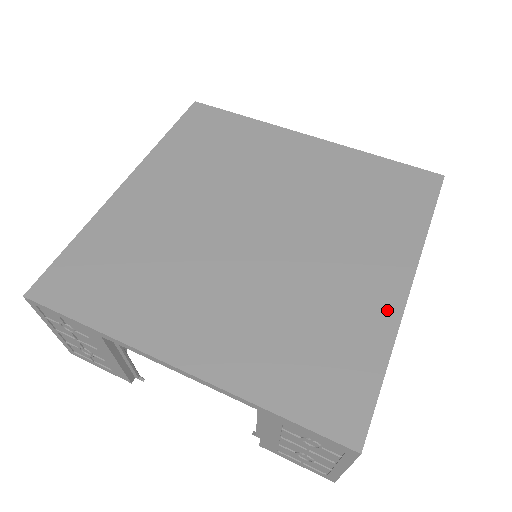
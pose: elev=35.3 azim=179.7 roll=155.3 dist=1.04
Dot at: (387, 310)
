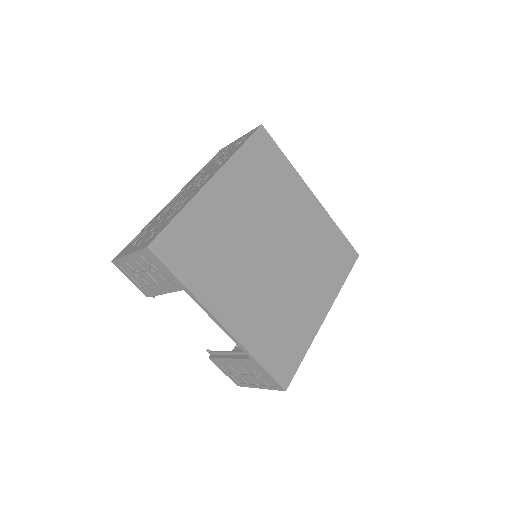
Dot at: (314, 325)
